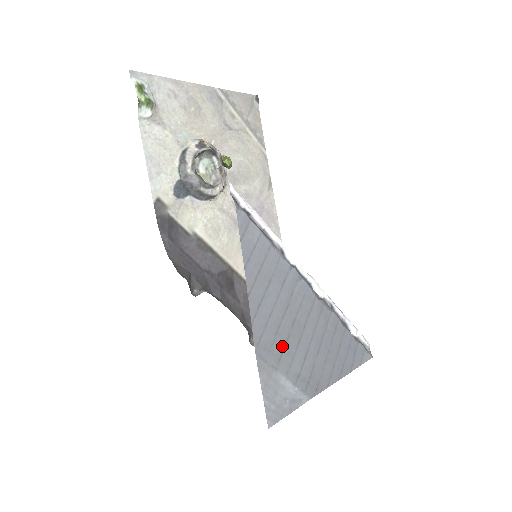
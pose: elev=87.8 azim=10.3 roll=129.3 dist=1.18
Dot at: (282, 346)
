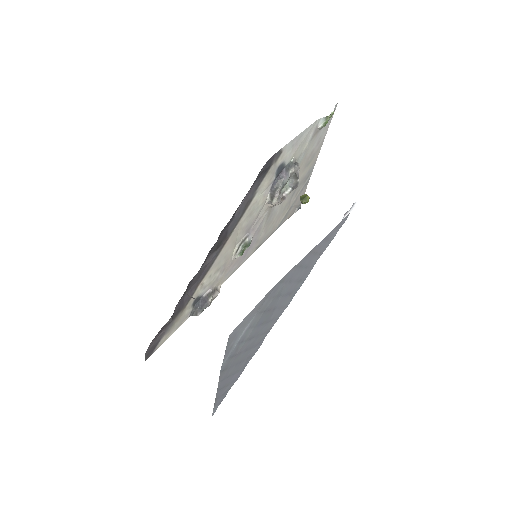
Dot at: (268, 308)
